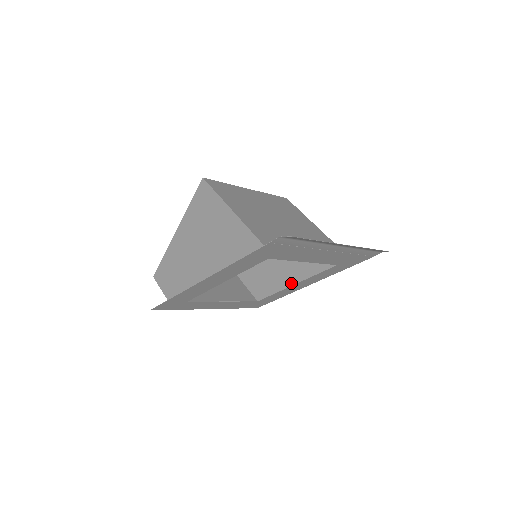
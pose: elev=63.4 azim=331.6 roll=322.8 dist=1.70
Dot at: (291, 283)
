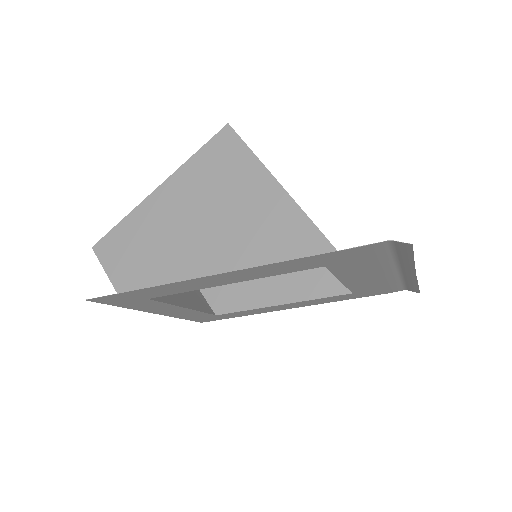
Dot at: (276, 302)
